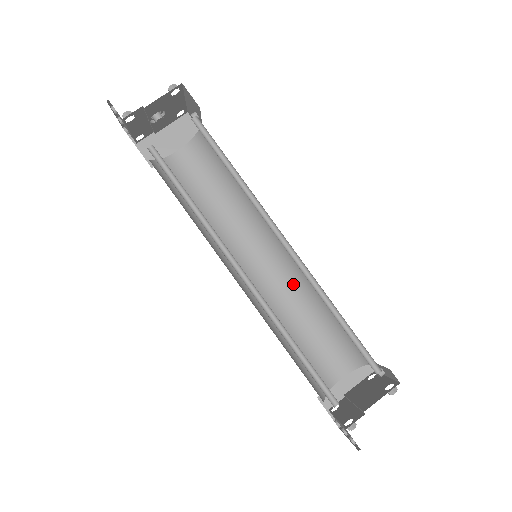
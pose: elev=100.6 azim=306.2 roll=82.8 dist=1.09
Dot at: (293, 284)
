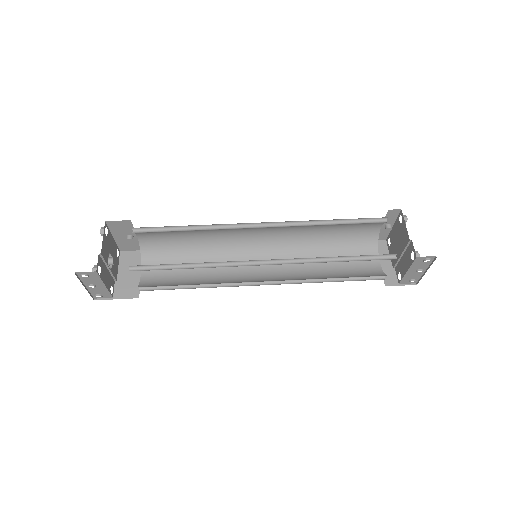
Dot at: (291, 253)
